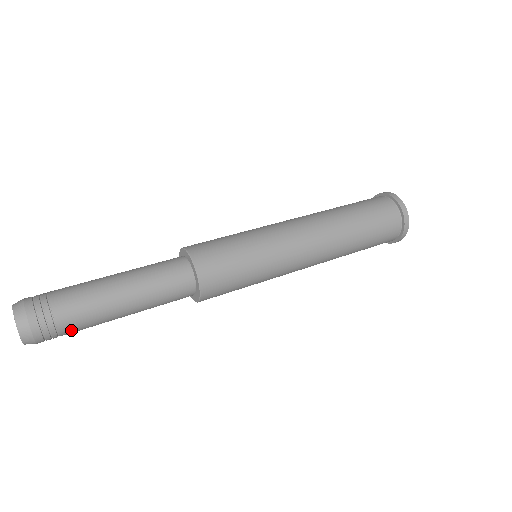
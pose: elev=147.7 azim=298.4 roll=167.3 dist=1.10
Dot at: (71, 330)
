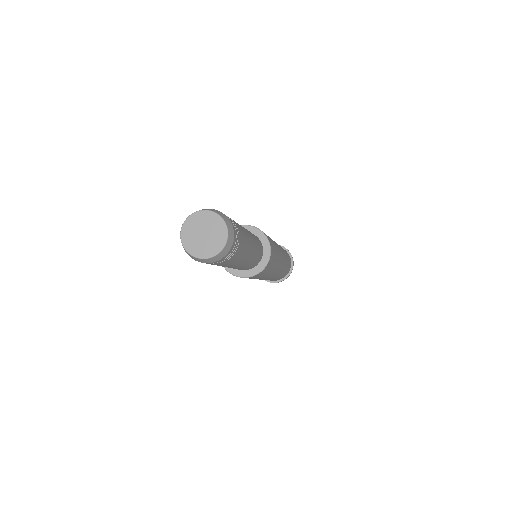
Dot at: (229, 261)
